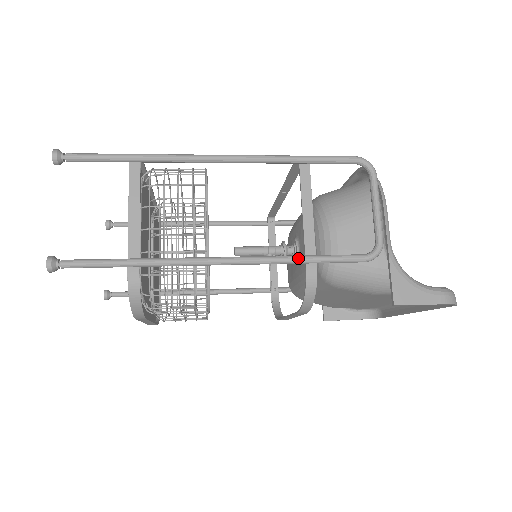
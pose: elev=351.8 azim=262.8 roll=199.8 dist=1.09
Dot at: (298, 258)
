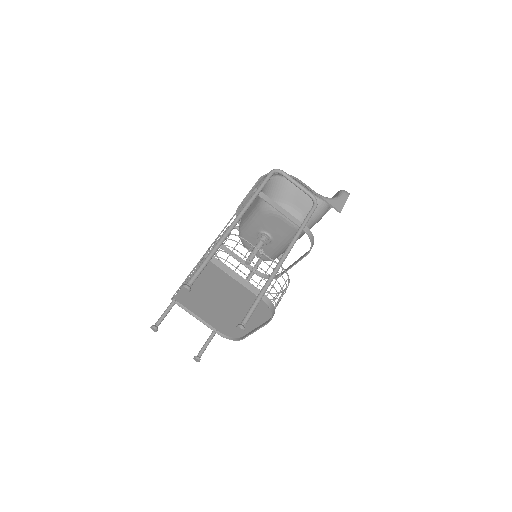
Dot at: (301, 229)
